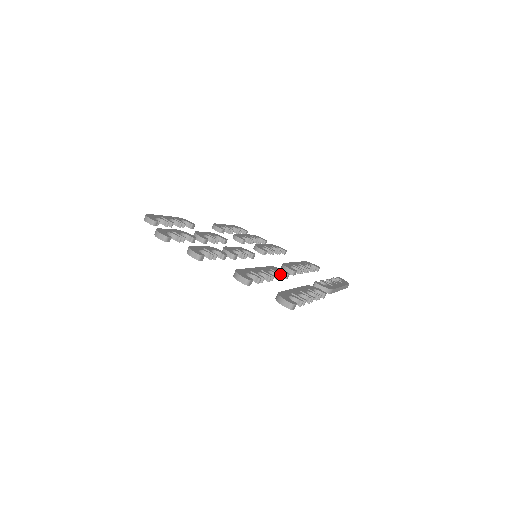
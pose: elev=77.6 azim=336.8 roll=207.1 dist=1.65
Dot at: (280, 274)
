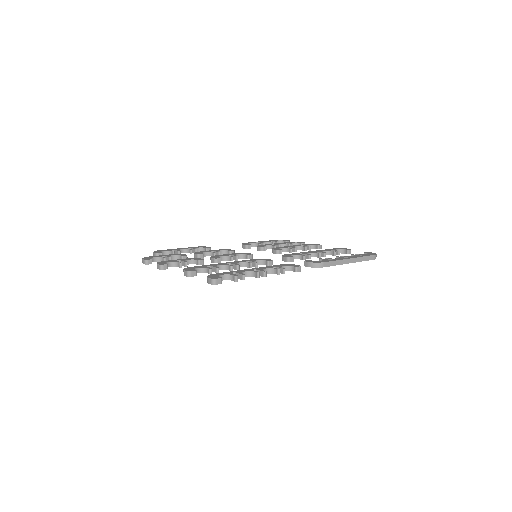
Dot at: (254, 262)
